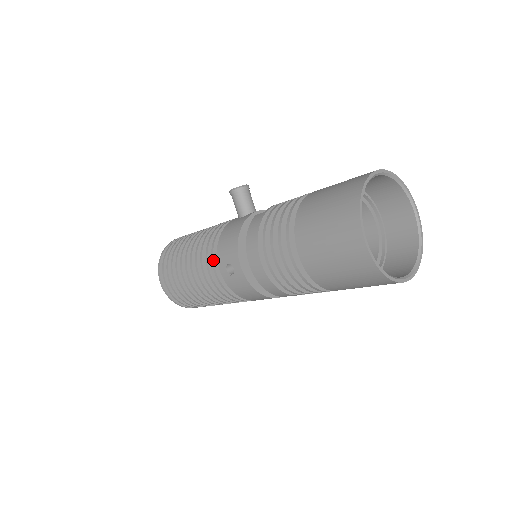
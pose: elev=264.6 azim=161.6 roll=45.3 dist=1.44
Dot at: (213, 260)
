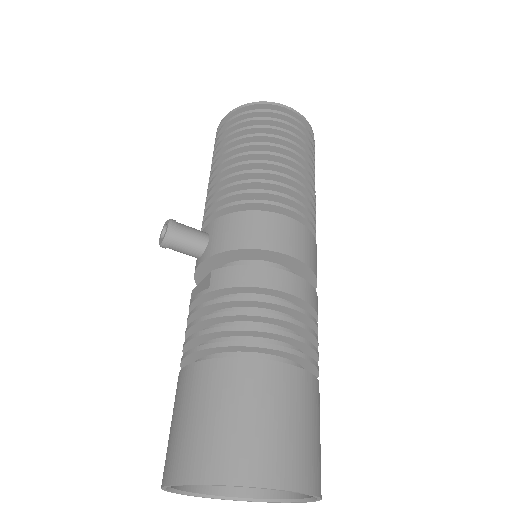
Dot at: occluded
